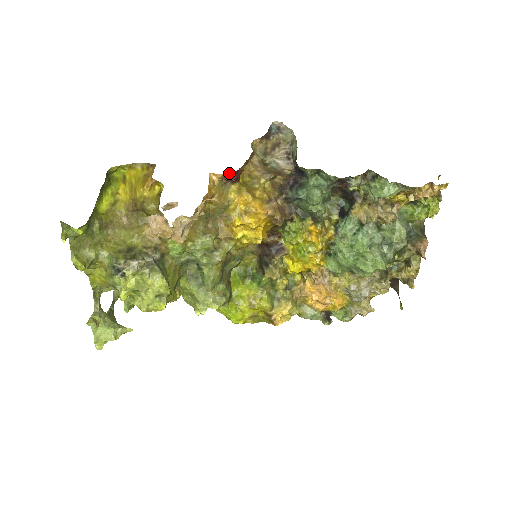
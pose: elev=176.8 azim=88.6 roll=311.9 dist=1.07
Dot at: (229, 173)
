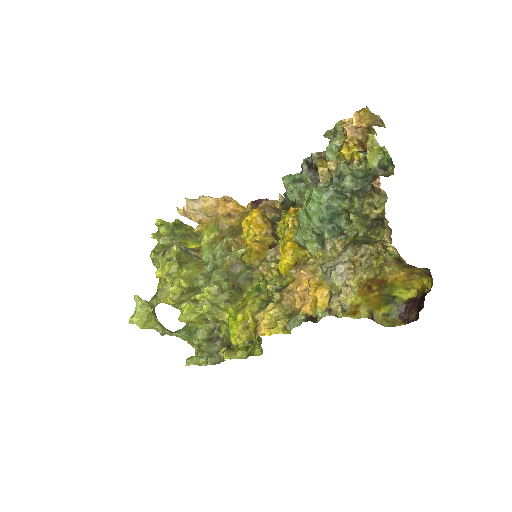
Dot at: (254, 201)
